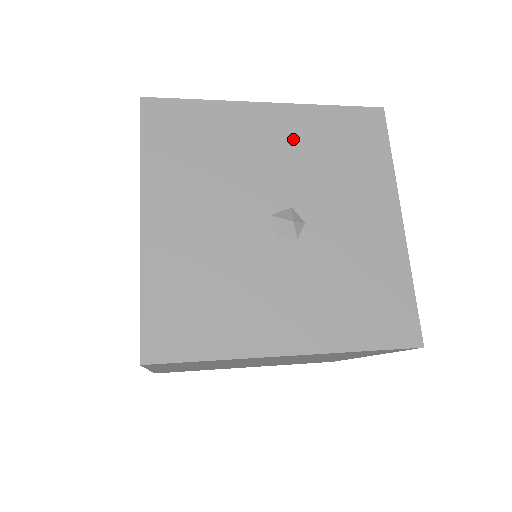
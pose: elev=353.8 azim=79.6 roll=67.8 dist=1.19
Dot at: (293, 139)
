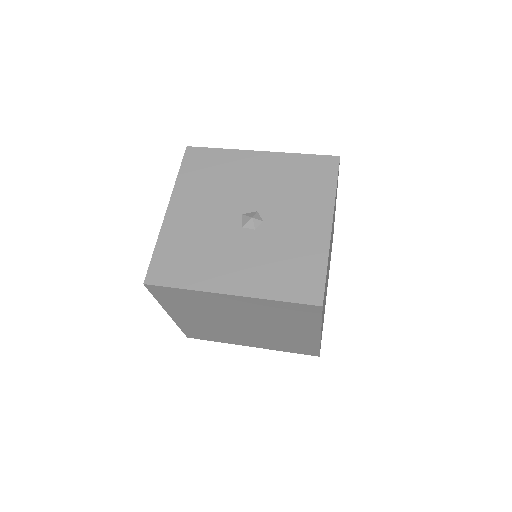
Dot at: (270, 172)
